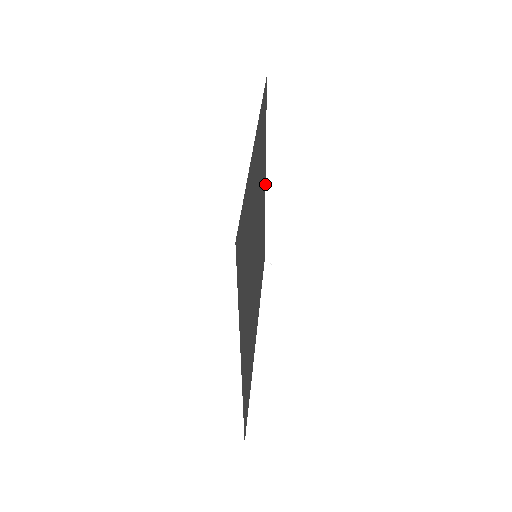
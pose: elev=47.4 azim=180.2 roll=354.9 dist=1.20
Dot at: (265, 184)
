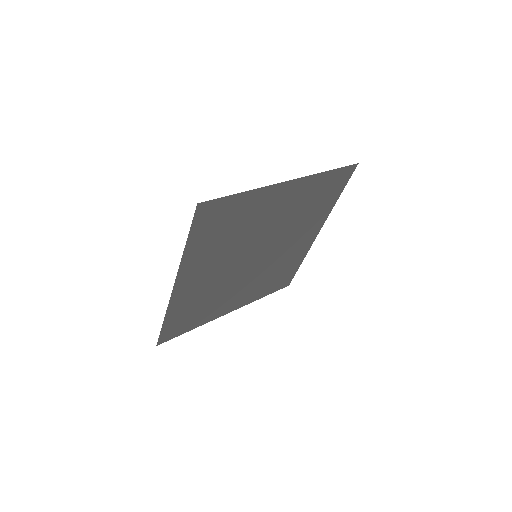
Dot at: occluded
